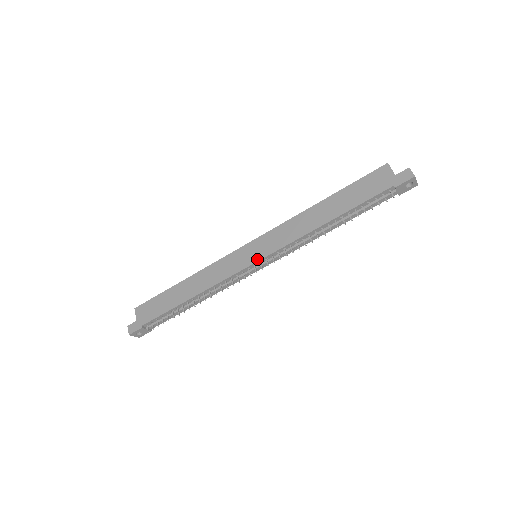
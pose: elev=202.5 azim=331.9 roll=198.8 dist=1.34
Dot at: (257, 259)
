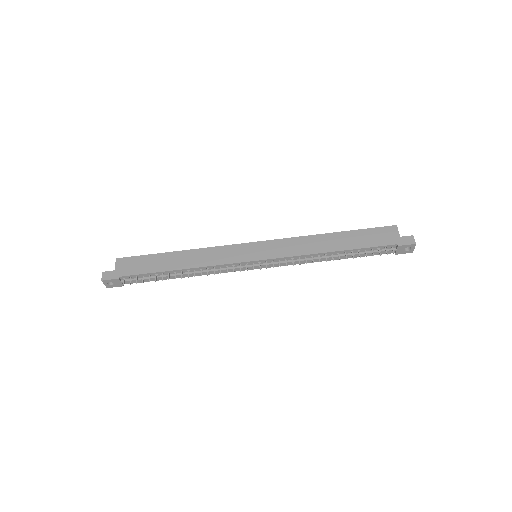
Dot at: (259, 258)
